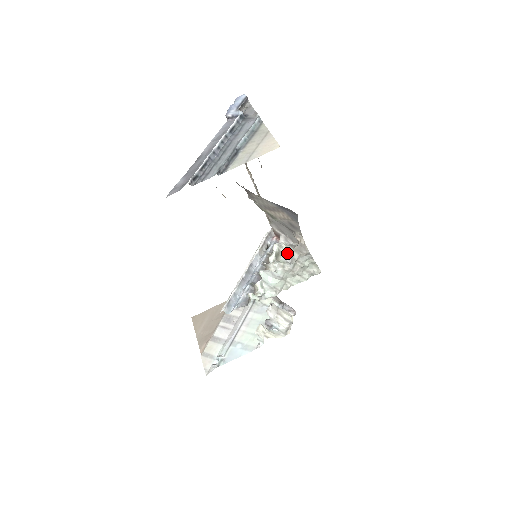
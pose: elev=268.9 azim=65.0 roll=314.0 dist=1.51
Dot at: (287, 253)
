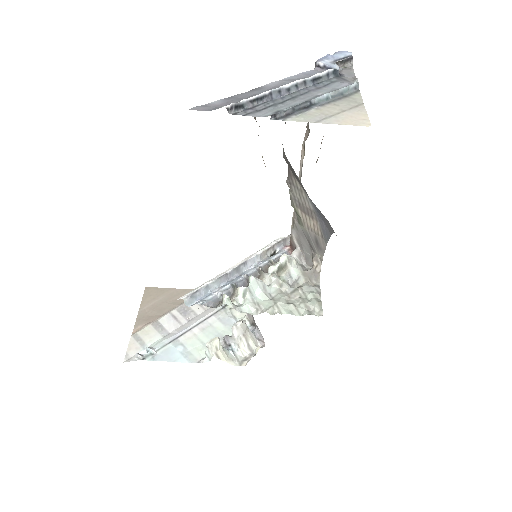
Dot at: (293, 272)
